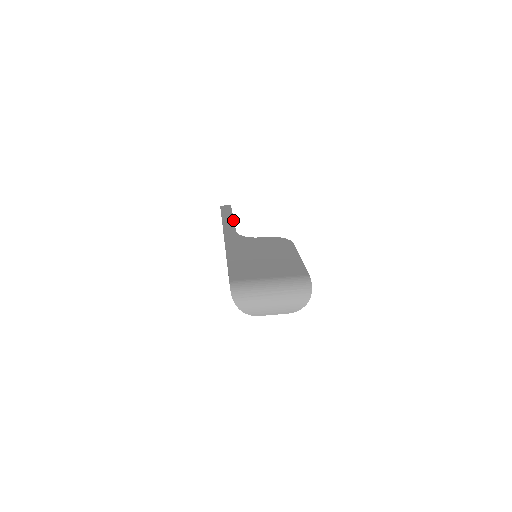
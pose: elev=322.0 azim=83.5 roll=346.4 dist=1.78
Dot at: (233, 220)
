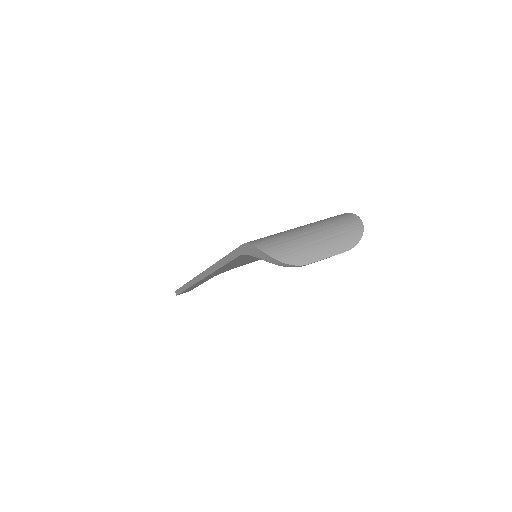
Dot at: occluded
